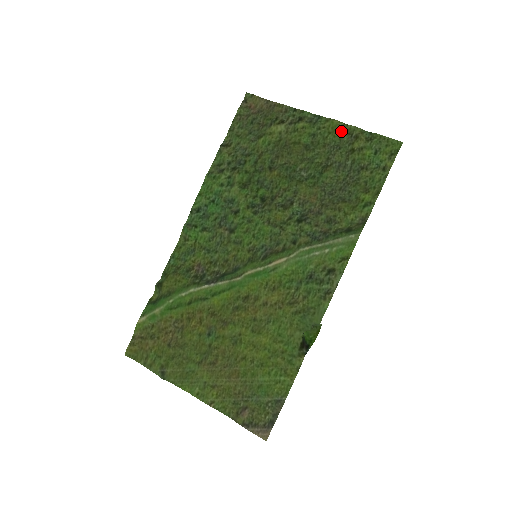
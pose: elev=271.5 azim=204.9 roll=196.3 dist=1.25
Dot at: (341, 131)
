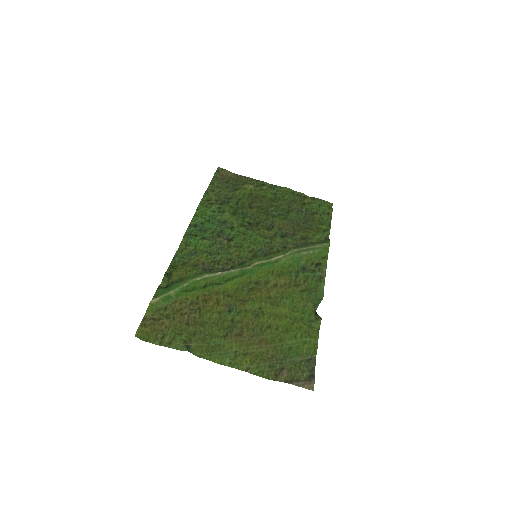
Dot at: (293, 194)
